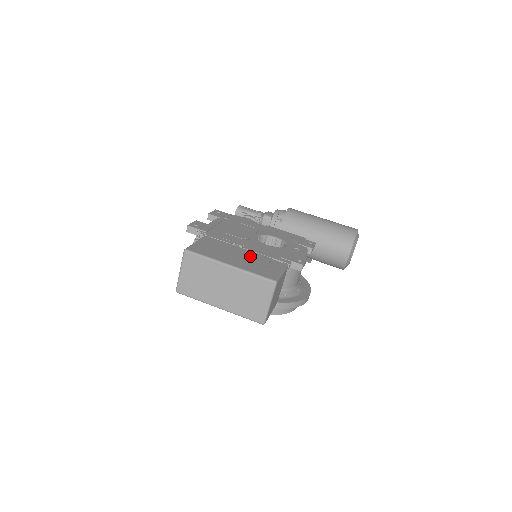
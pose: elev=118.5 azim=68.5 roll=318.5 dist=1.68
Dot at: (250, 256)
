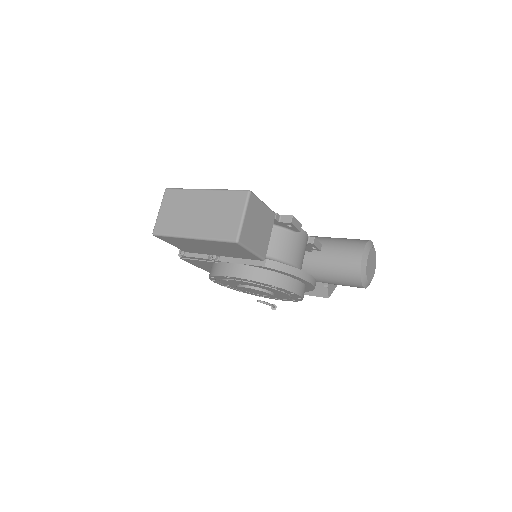
Dot at: occluded
